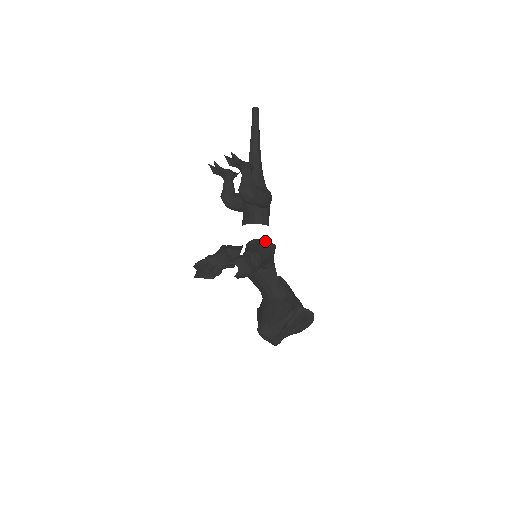
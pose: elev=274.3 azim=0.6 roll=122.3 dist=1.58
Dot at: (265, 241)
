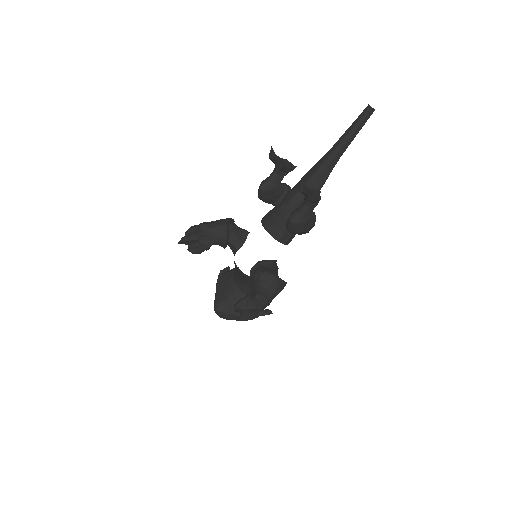
Dot at: (281, 281)
